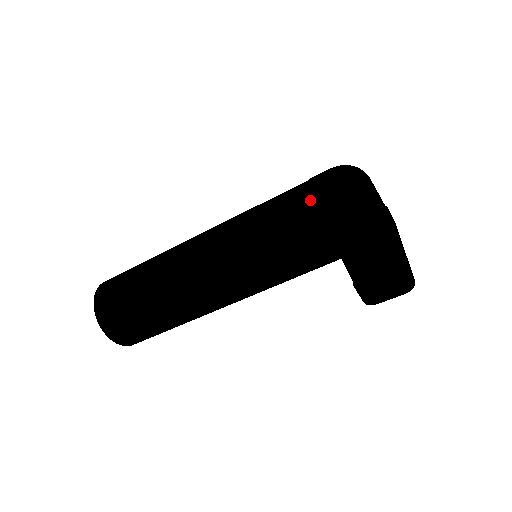
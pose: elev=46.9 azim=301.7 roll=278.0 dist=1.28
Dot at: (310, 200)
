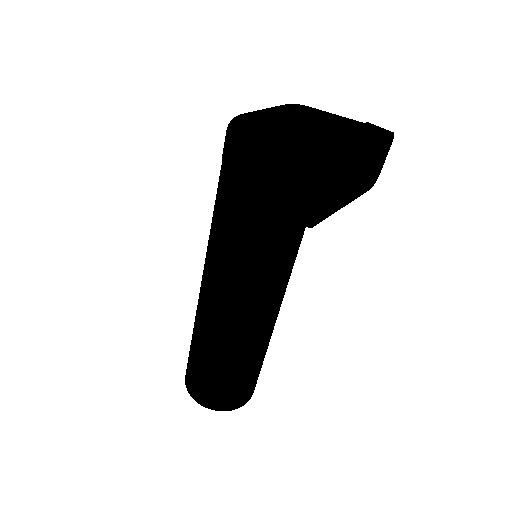
Dot at: occluded
